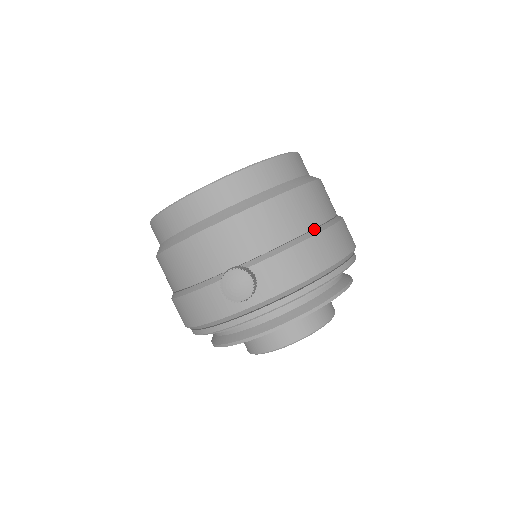
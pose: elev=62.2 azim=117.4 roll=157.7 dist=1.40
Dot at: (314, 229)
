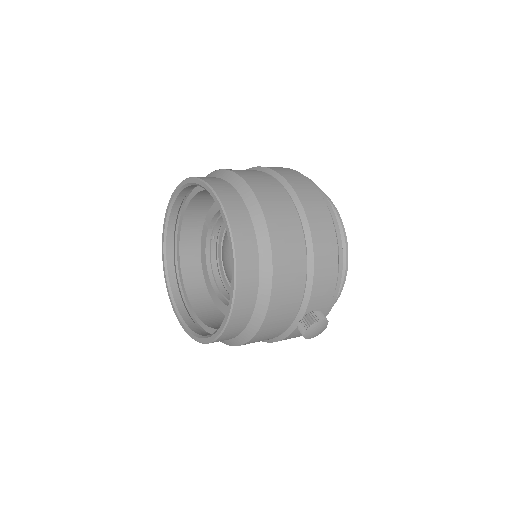
Dot at: (305, 241)
